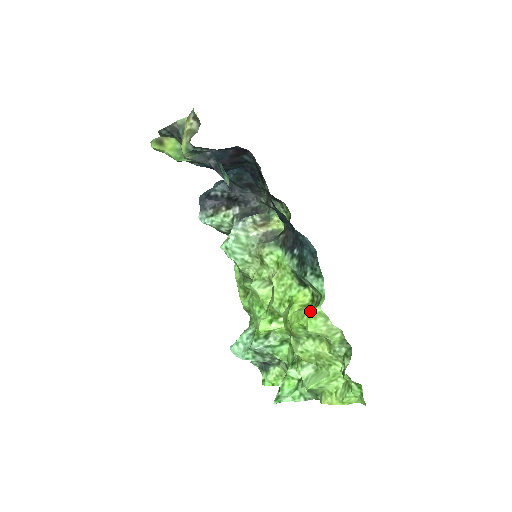
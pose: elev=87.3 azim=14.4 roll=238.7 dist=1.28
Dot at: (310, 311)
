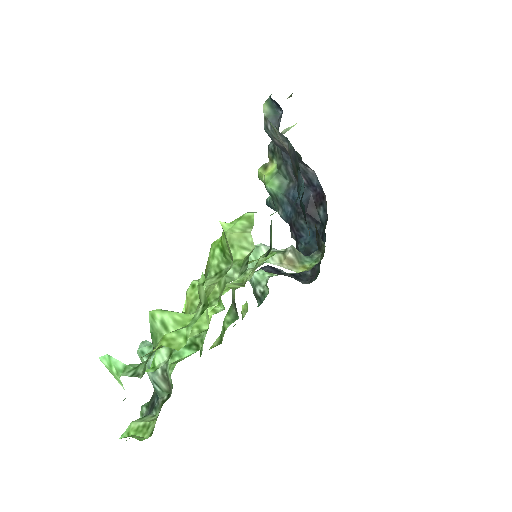
Dot at: occluded
